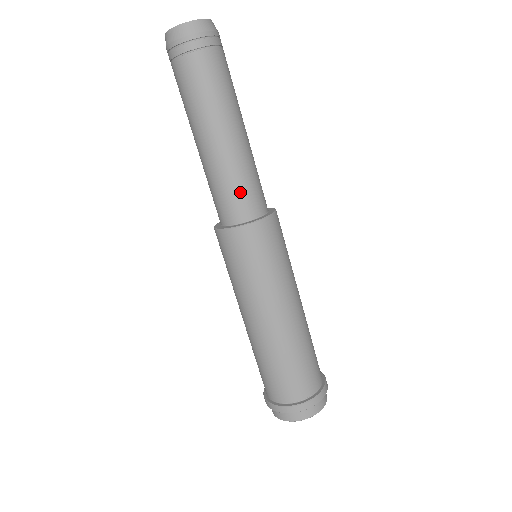
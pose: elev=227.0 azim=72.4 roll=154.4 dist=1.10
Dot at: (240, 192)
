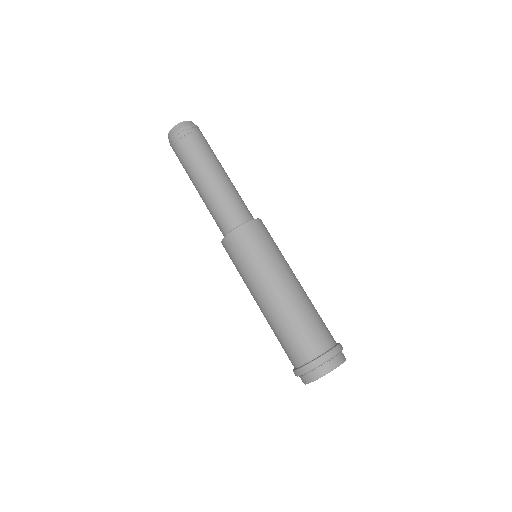
Dot at: (222, 214)
